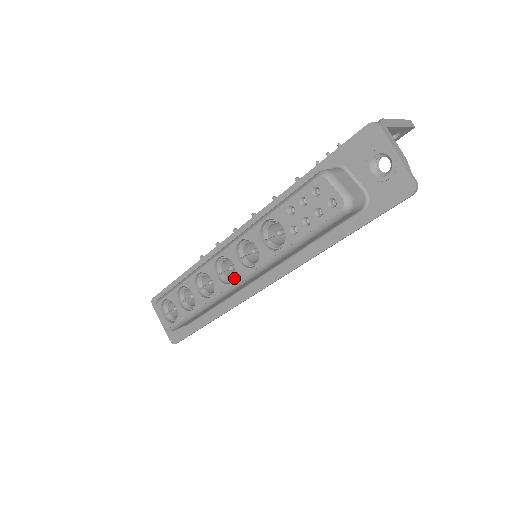
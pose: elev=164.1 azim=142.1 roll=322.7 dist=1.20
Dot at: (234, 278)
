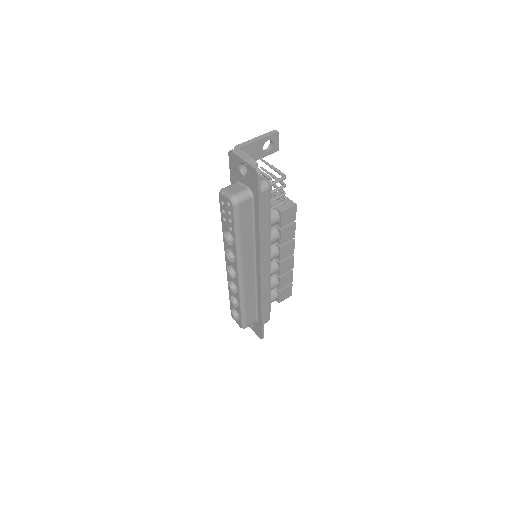
Dot at: (237, 274)
